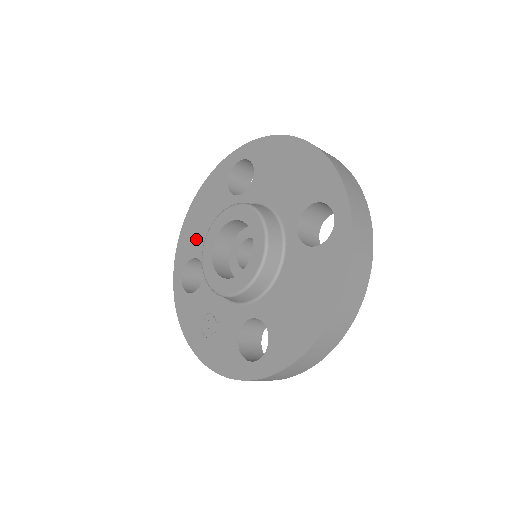
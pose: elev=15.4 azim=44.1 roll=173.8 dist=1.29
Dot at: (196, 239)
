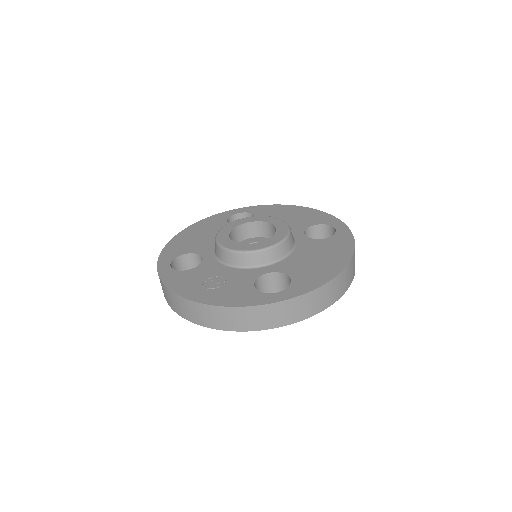
Dot at: (190, 245)
